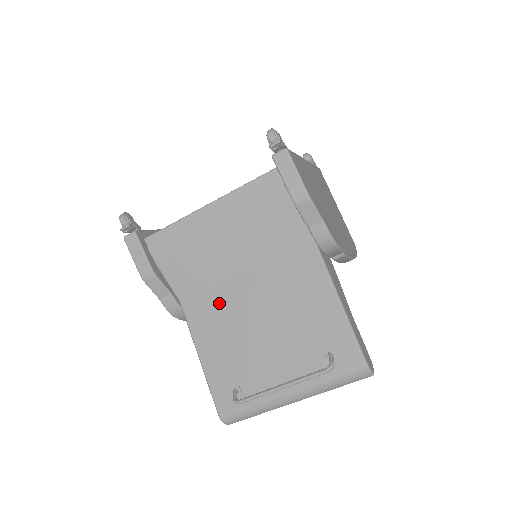
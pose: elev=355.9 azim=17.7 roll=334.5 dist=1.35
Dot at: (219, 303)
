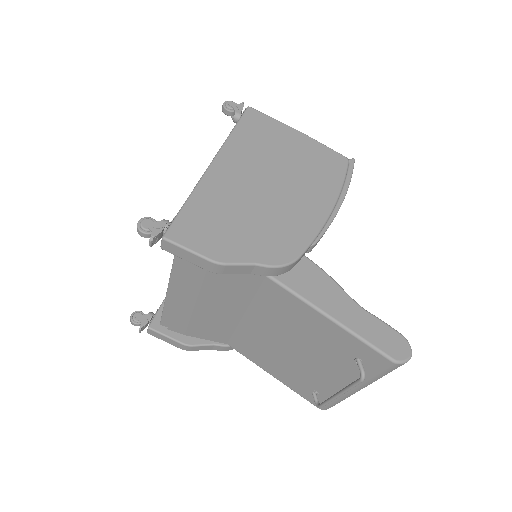
Dot at: (249, 340)
